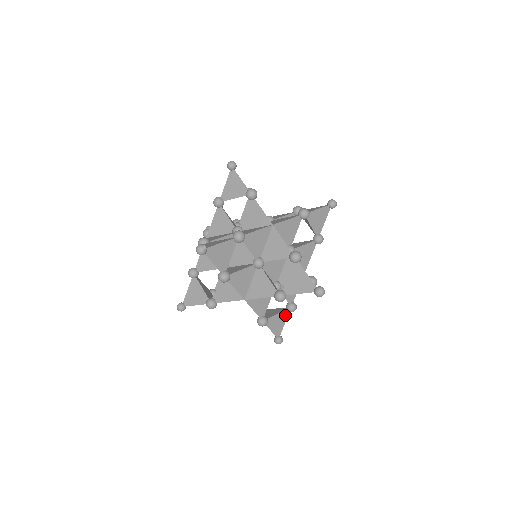
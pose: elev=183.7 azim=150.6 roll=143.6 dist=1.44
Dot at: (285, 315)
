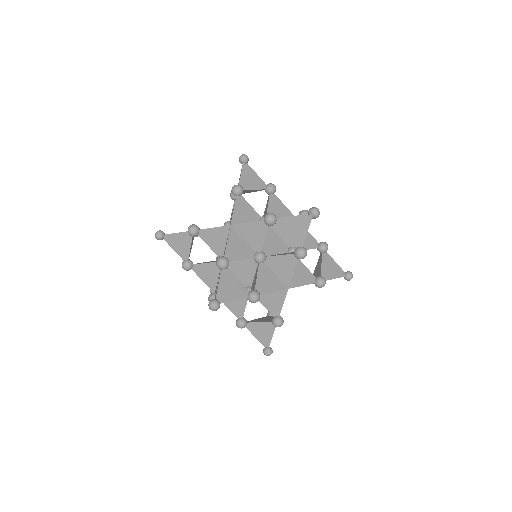
Dot at: occluded
